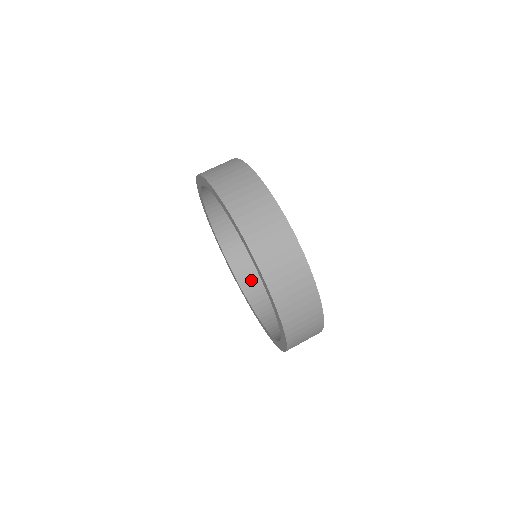
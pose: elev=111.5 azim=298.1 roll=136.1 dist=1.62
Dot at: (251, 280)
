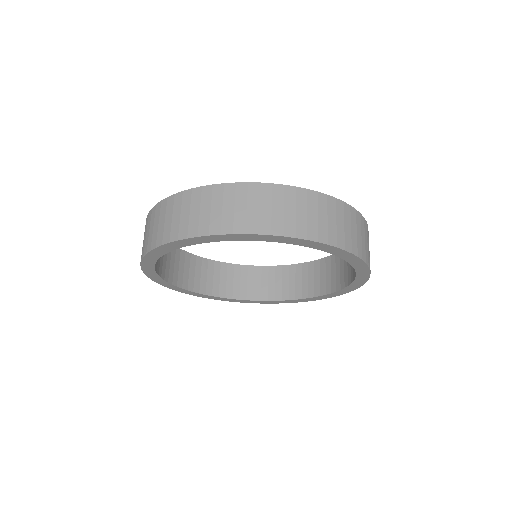
Dot at: (289, 286)
